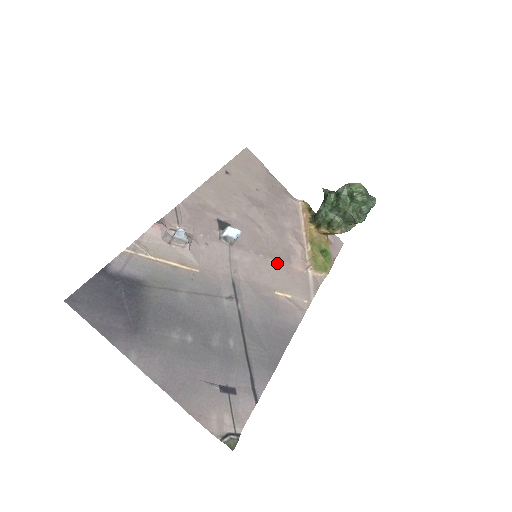
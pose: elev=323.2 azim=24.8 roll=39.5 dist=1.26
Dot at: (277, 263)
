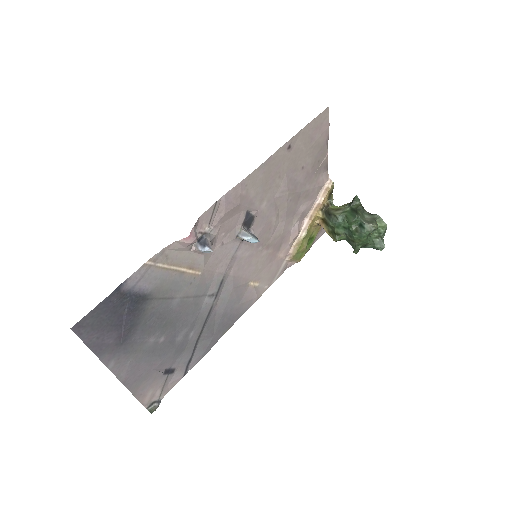
Dot at: (268, 254)
